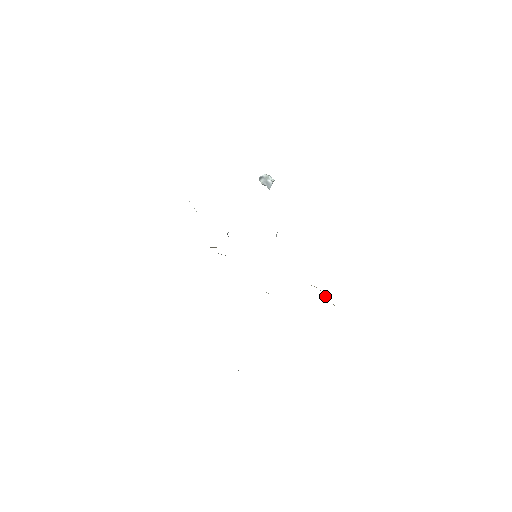
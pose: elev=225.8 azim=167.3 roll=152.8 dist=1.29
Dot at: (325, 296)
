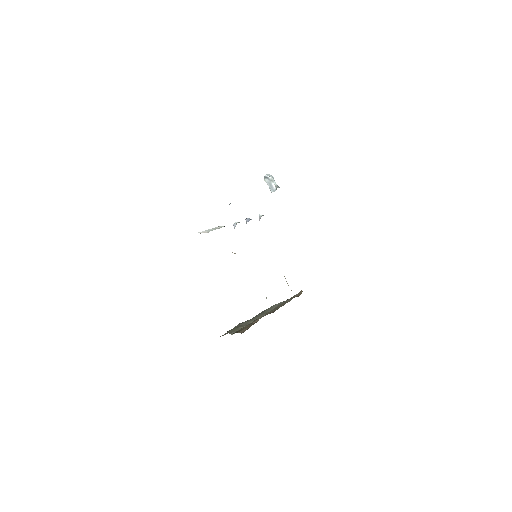
Dot at: occluded
